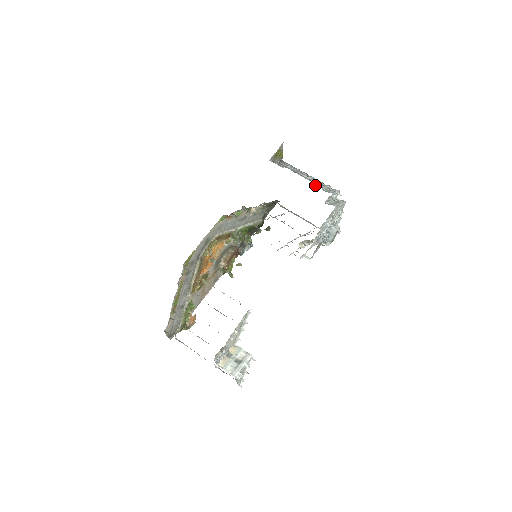
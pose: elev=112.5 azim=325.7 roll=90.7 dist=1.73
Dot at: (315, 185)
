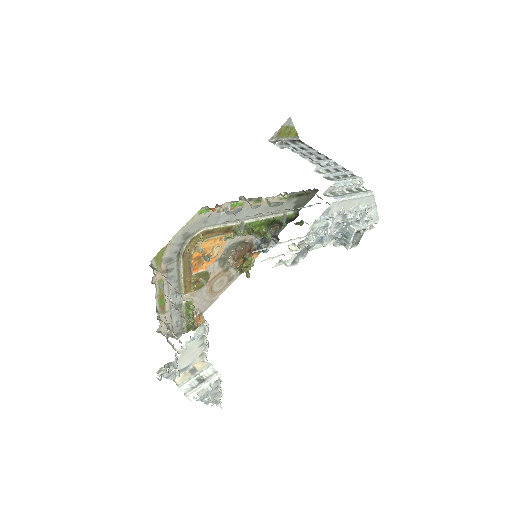
Dot at: (319, 171)
